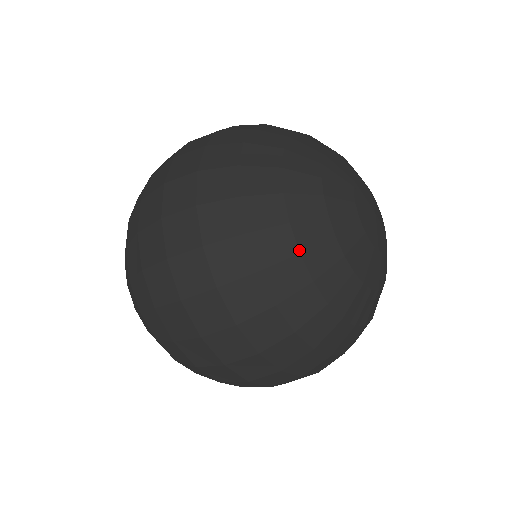
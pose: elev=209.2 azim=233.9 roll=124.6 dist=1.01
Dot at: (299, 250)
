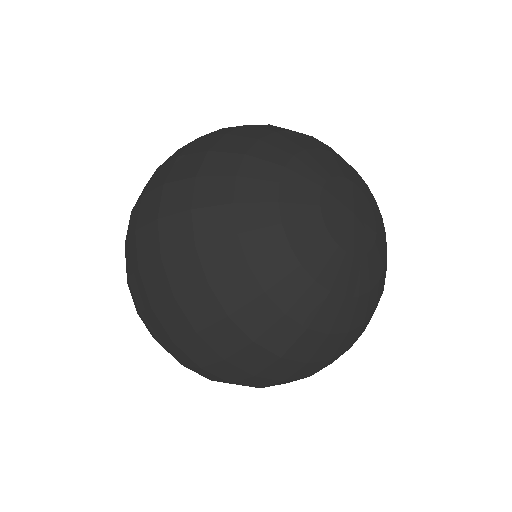
Dot at: (247, 261)
